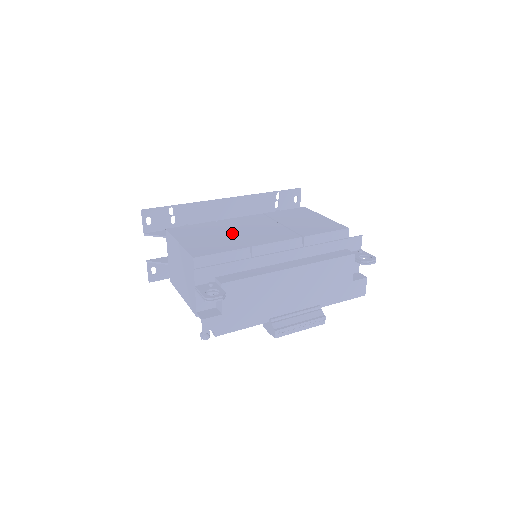
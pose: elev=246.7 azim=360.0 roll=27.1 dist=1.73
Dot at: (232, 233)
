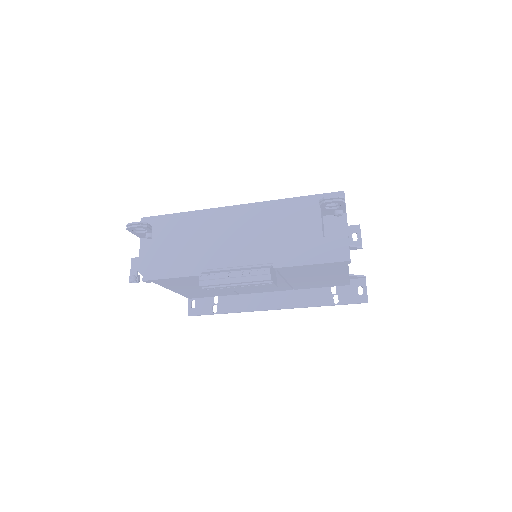
Dot at: occluded
